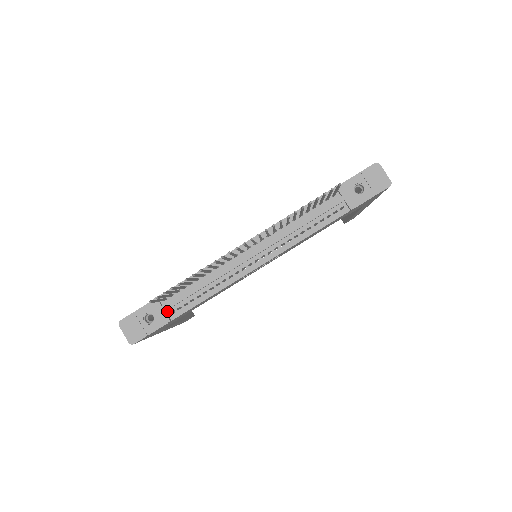
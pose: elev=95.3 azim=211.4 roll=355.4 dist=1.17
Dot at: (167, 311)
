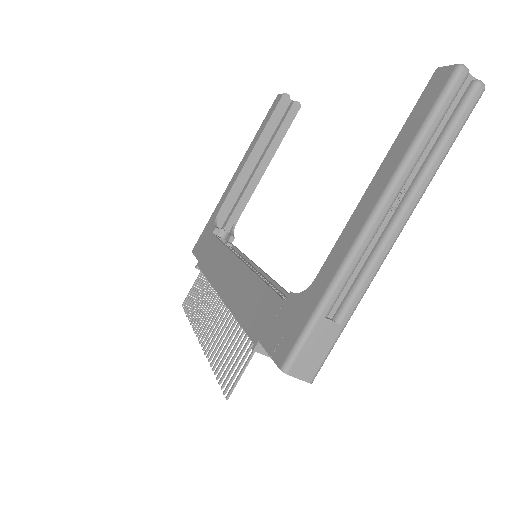
Dot at: occluded
